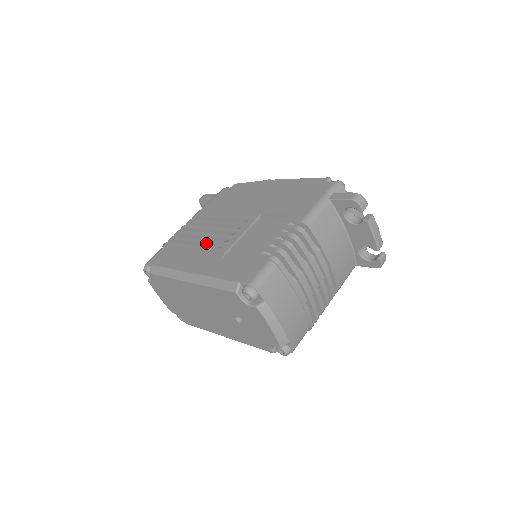
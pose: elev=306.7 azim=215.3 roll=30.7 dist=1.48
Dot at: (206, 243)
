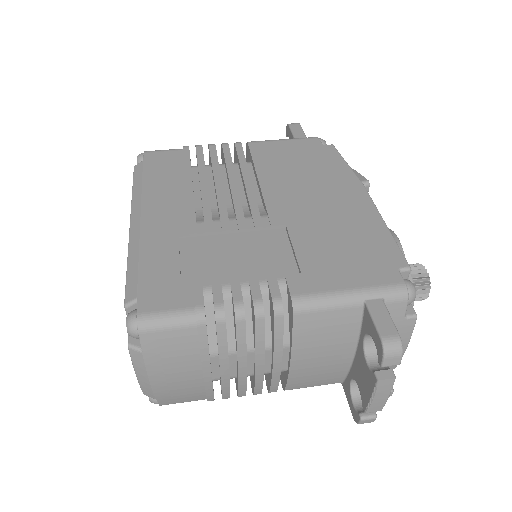
Dot at: (201, 196)
